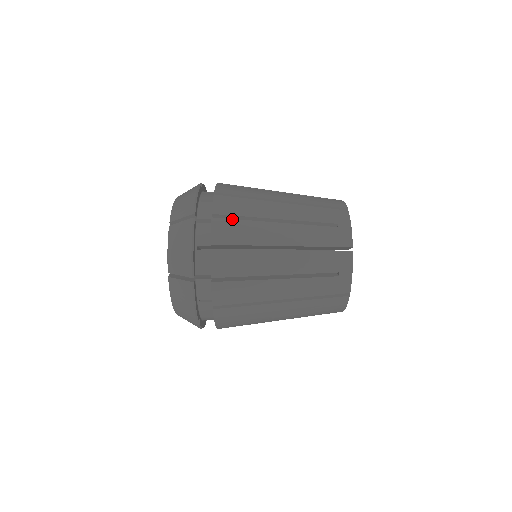
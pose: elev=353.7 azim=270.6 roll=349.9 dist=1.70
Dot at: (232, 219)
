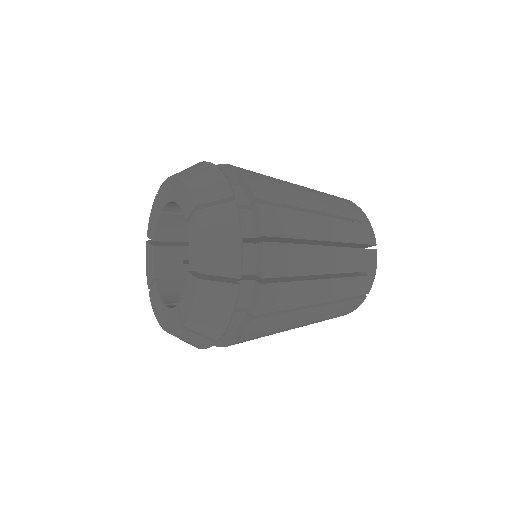
Dot at: (281, 283)
